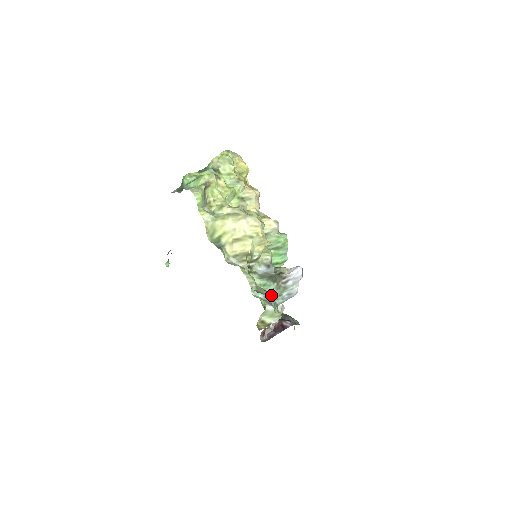
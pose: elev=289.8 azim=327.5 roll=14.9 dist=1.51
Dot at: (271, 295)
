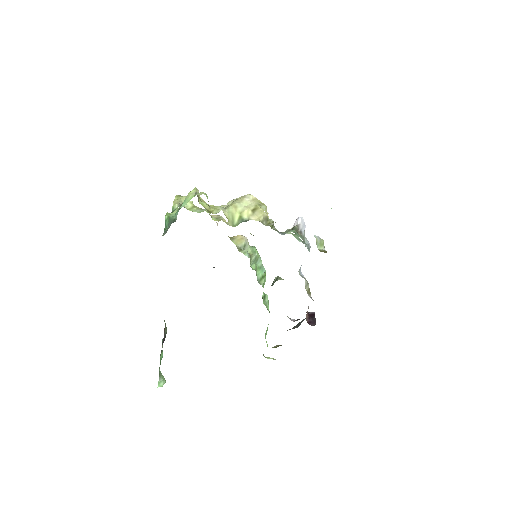
Dot at: occluded
